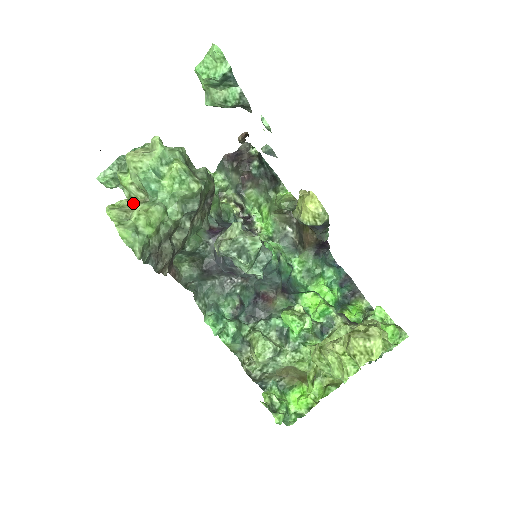
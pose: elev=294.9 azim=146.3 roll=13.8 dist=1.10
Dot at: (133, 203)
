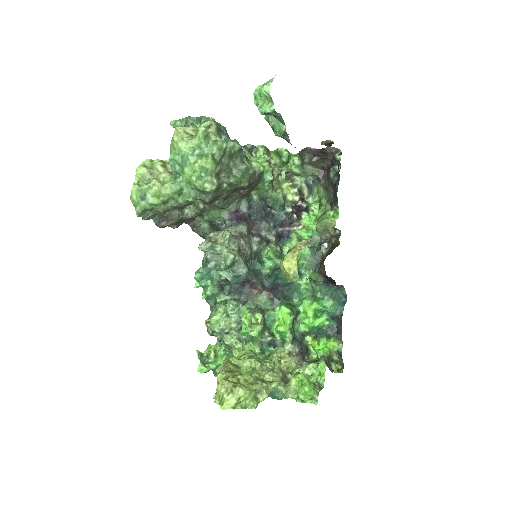
Dot at: (164, 169)
